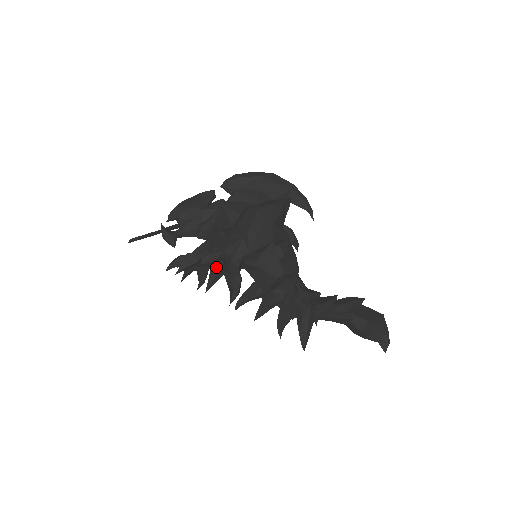
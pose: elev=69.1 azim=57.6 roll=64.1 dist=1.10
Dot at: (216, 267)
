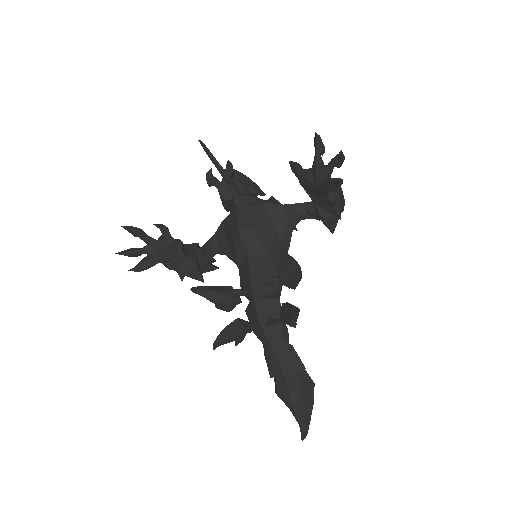
Dot at: occluded
